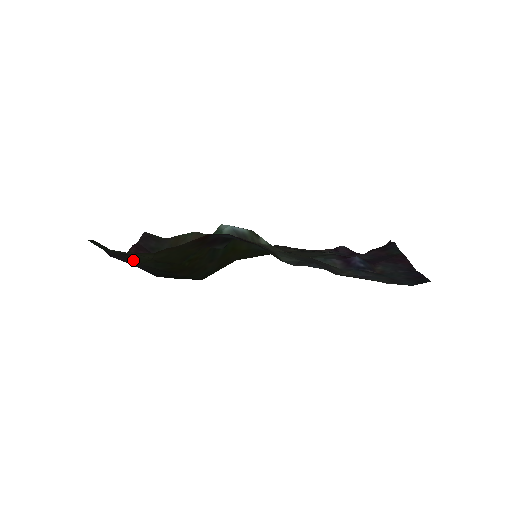
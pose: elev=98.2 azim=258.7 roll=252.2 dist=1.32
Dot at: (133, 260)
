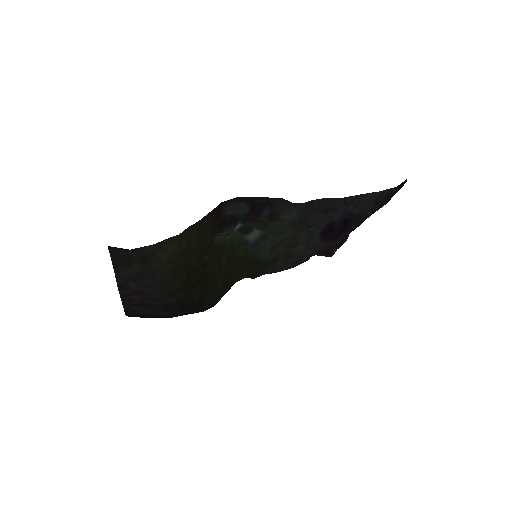
Dot at: (152, 272)
